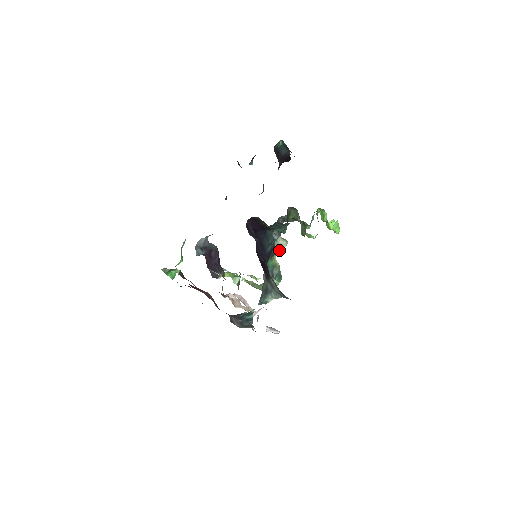
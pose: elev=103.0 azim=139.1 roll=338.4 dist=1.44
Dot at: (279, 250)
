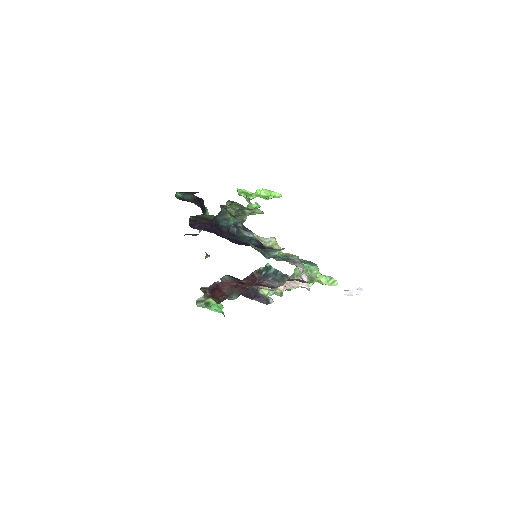
Dot at: (274, 245)
